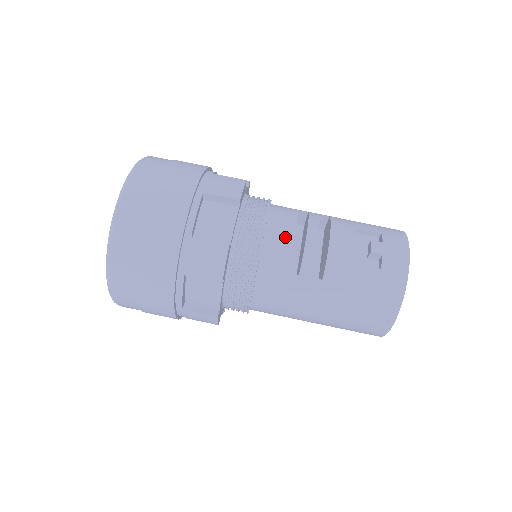
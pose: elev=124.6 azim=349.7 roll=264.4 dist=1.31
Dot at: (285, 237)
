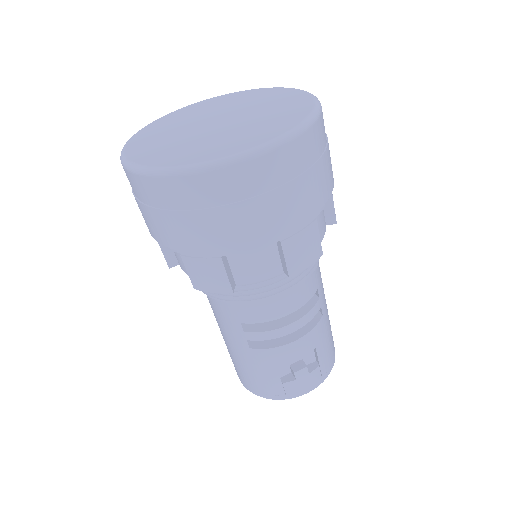
Dot at: (274, 313)
